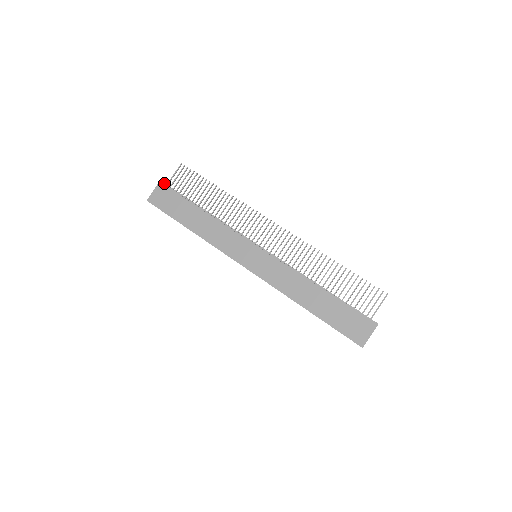
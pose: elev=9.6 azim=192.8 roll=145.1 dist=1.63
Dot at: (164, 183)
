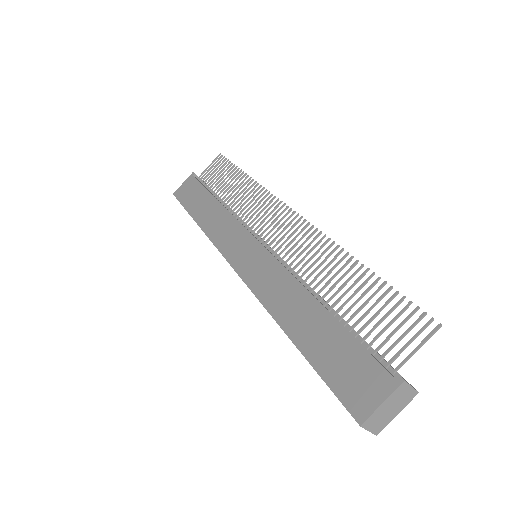
Dot at: occluded
